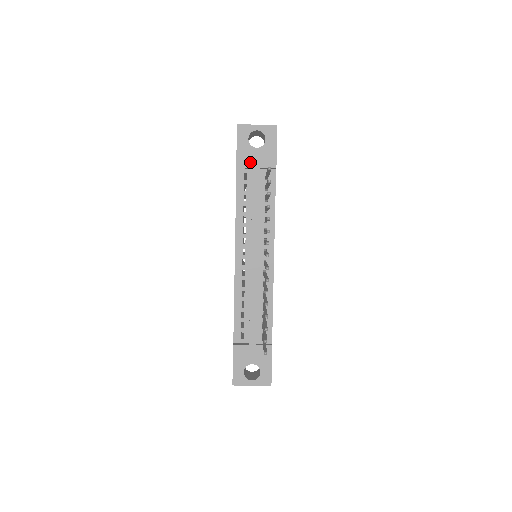
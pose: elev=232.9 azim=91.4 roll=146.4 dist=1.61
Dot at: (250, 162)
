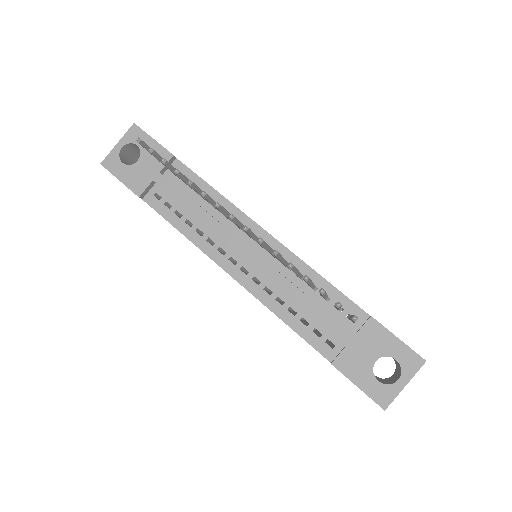
Dot at: (145, 179)
